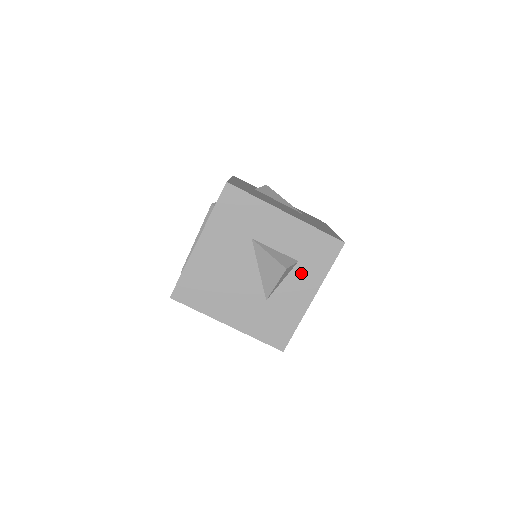
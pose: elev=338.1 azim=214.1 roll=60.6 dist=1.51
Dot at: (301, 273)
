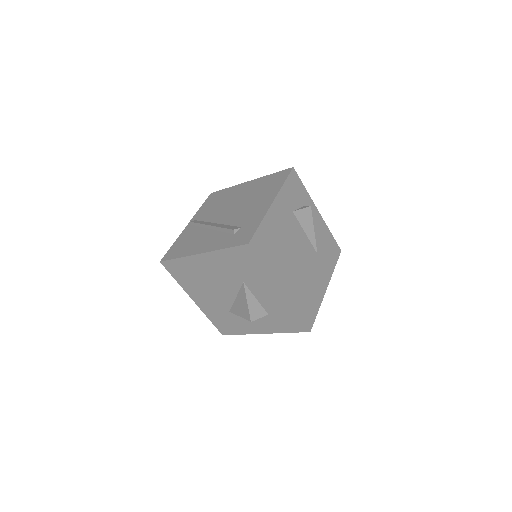
Dot at: (265, 320)
